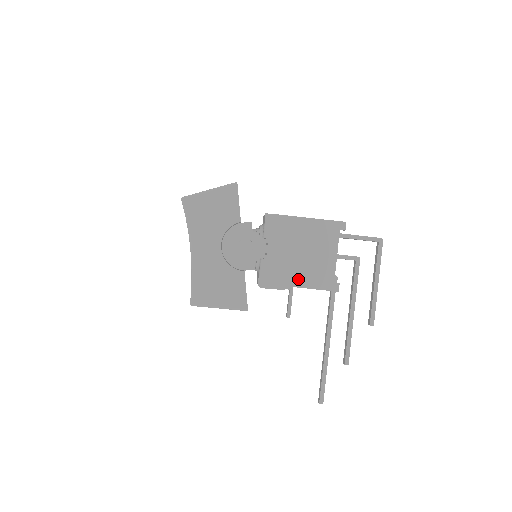
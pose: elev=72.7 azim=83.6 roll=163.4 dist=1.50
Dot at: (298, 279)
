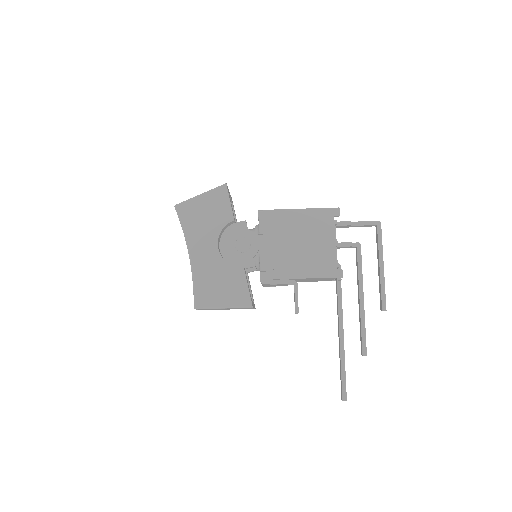
Dot at: (300, 270)
